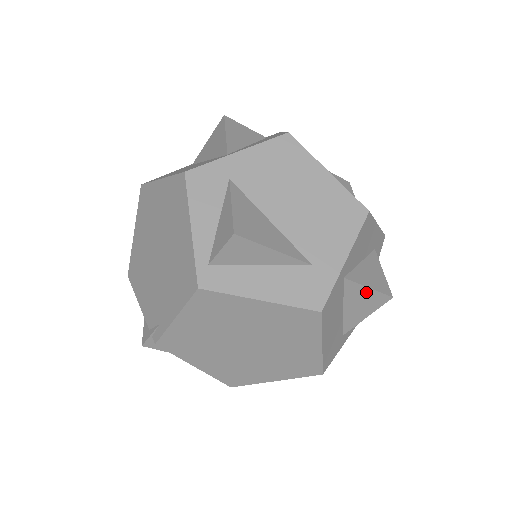
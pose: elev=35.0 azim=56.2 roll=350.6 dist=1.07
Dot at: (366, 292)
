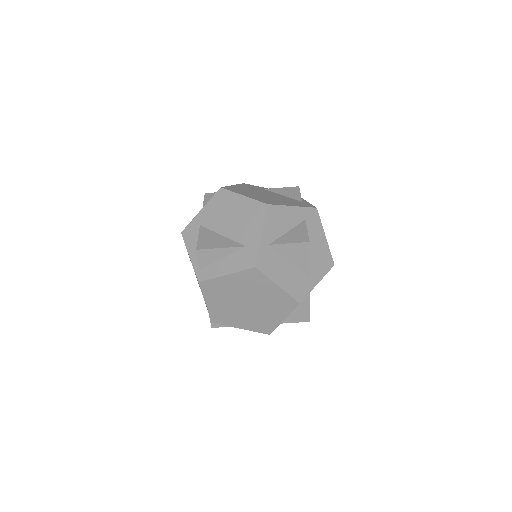
Dot at: (291, 246)
